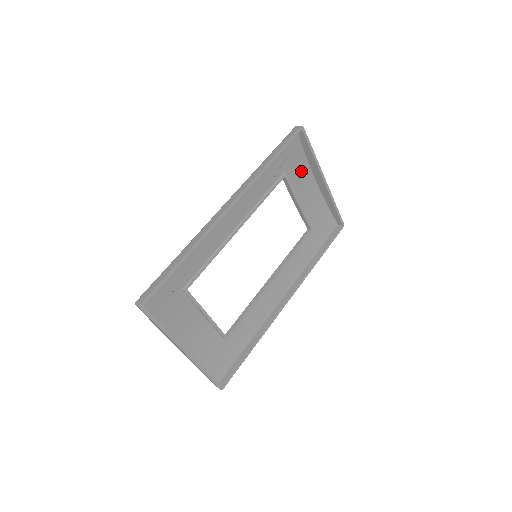
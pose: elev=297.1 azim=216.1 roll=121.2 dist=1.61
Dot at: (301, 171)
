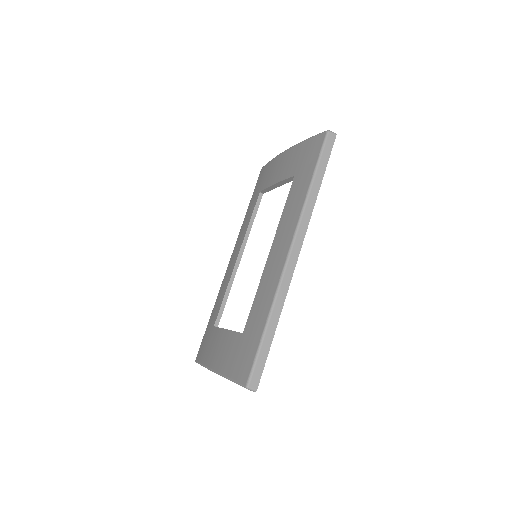
Dot at: occluded
